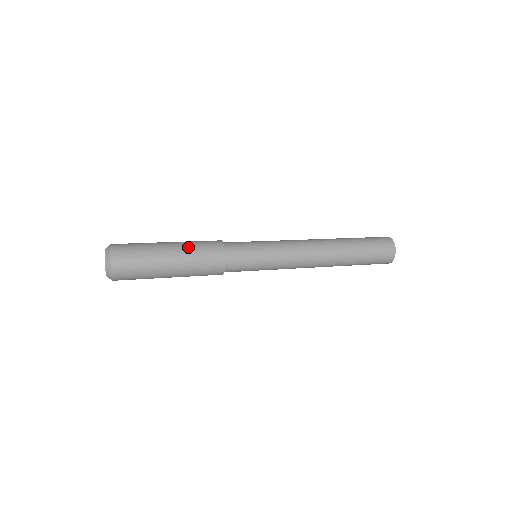
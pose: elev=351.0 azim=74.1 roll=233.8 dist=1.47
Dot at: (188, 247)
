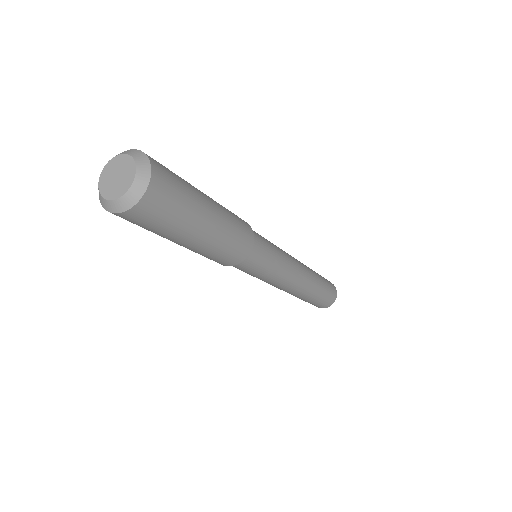
Dot at: occluded
